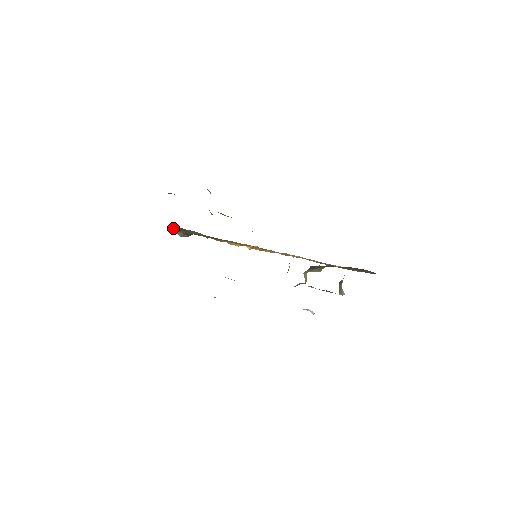
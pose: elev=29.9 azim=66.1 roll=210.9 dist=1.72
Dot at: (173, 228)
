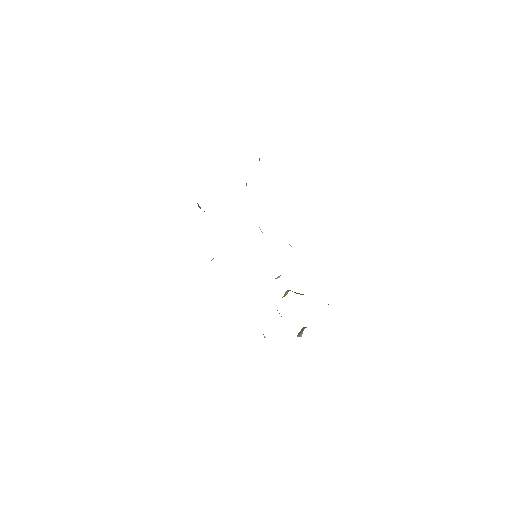
Dot at: occluded
